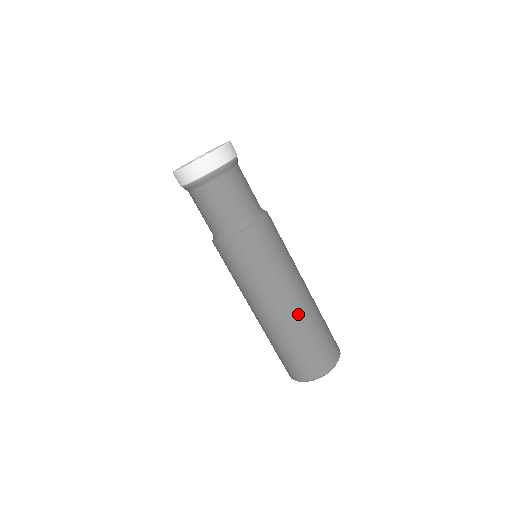
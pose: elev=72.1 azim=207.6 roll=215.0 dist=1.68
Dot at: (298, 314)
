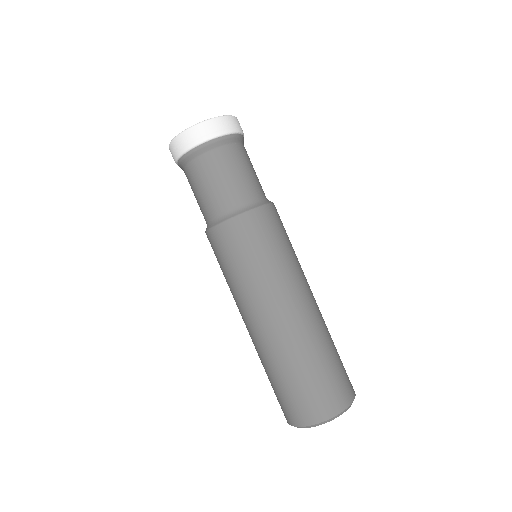
Dot at: (271, 340)
